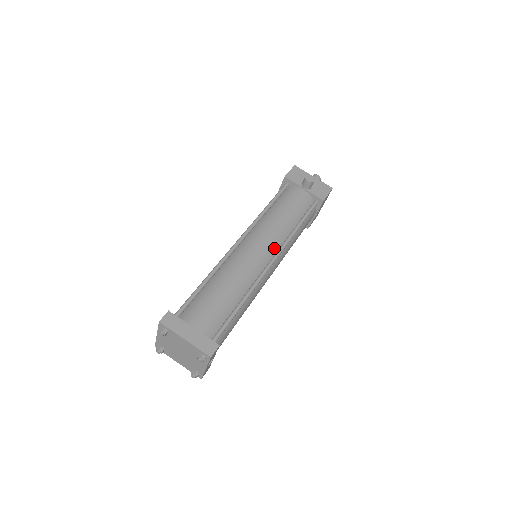
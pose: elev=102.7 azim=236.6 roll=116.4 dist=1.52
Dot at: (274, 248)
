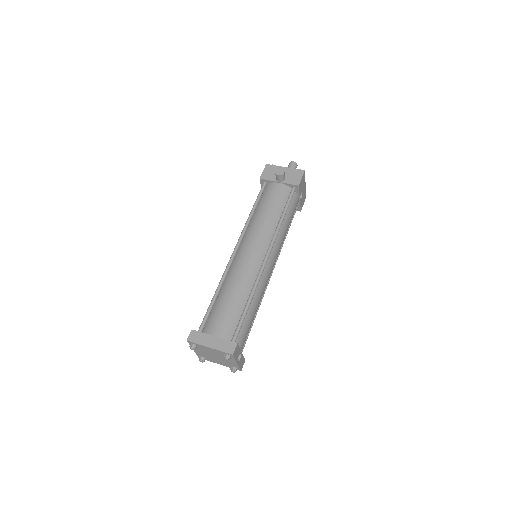
Dot at: (265, 245)
